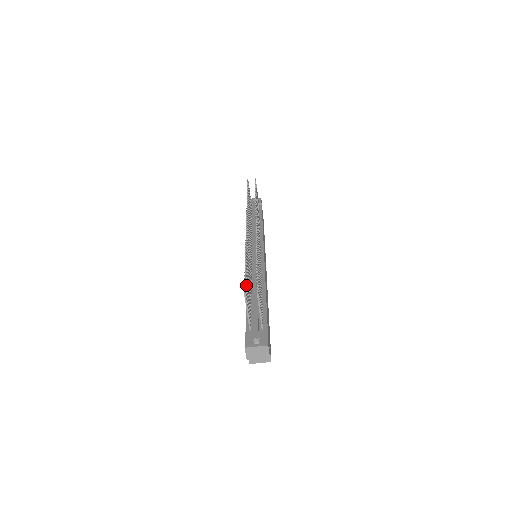
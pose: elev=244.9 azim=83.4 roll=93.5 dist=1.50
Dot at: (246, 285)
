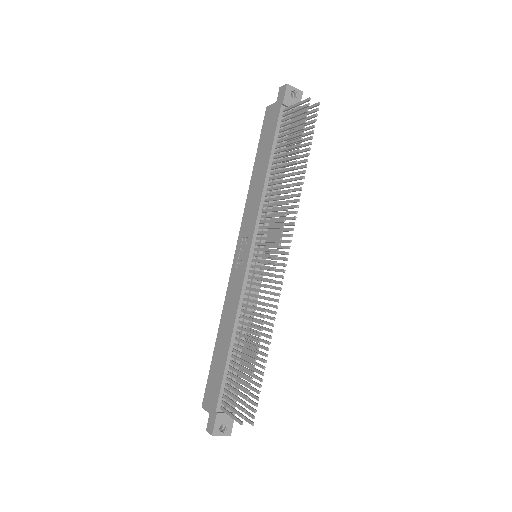
Dot at: (244, 397)
